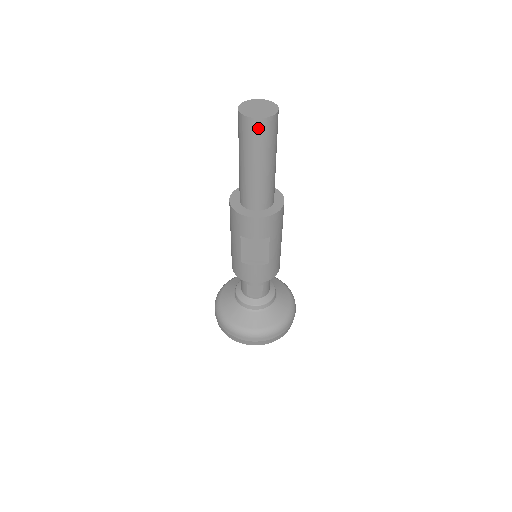
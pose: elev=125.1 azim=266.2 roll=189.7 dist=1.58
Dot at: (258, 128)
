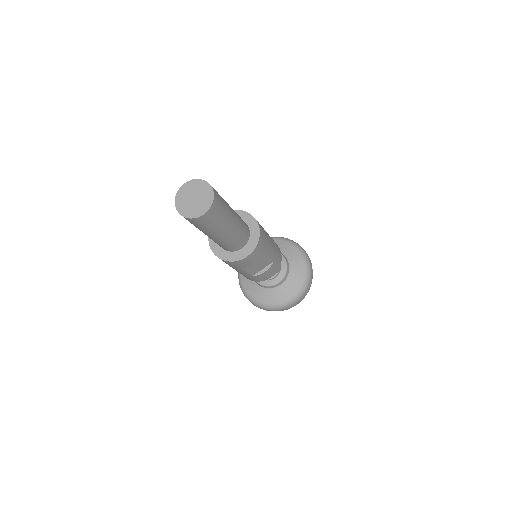
Dot at: (209, 217)
